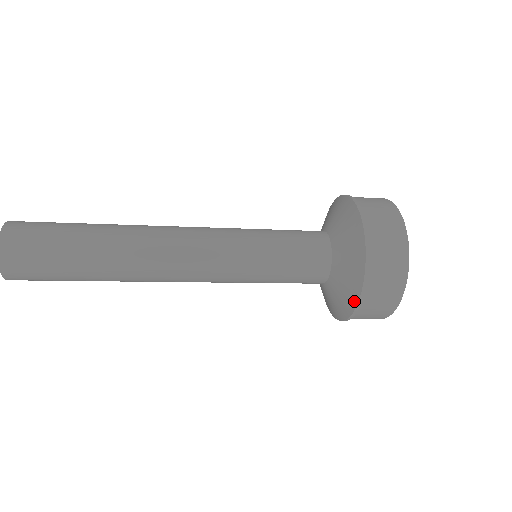
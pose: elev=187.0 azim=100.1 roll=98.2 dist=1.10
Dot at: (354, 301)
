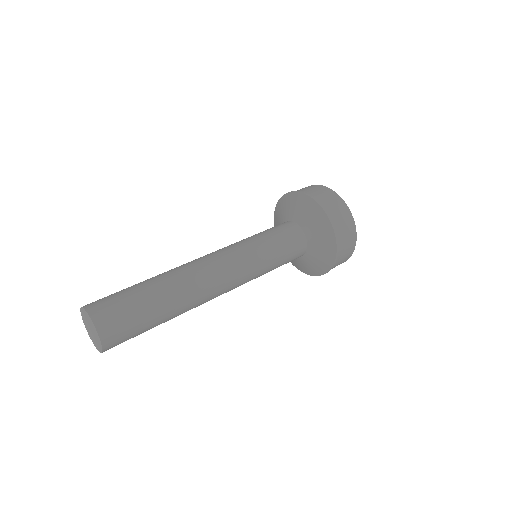
Dot at: (301, 271)
